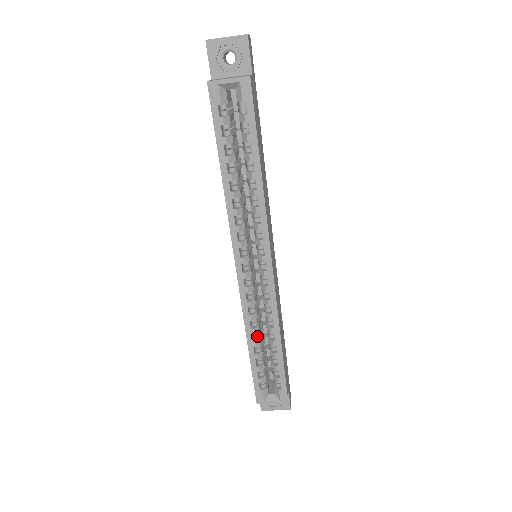
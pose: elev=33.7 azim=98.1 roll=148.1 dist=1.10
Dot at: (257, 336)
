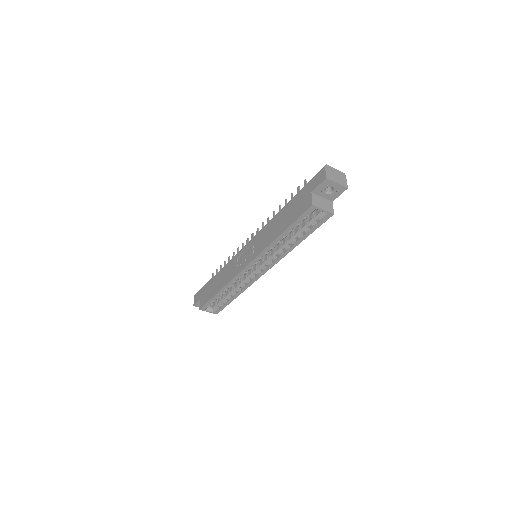
Dot at: occluded
